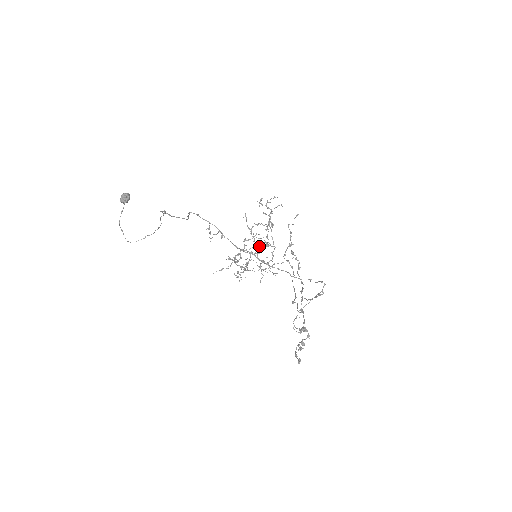
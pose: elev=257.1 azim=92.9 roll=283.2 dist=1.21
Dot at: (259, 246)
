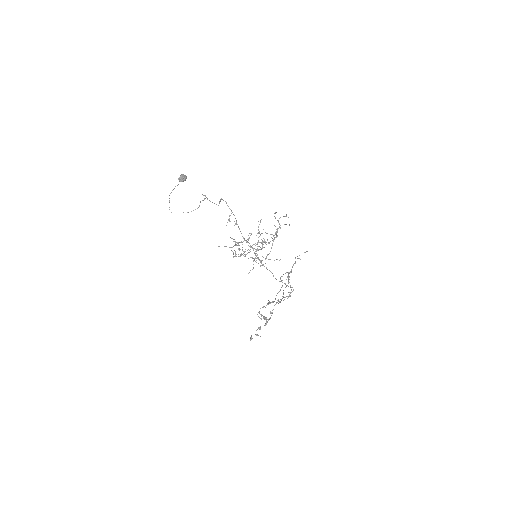
Dot at: occluded
